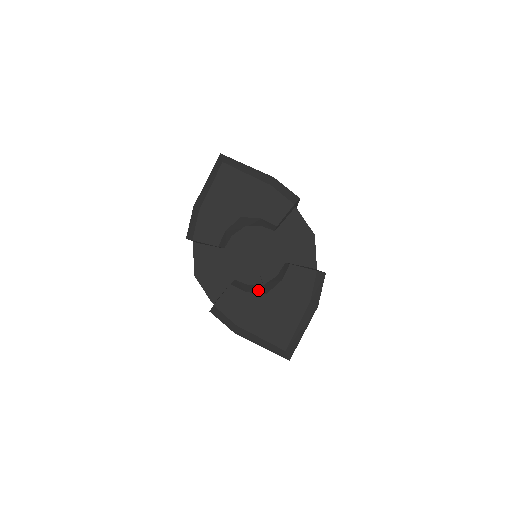
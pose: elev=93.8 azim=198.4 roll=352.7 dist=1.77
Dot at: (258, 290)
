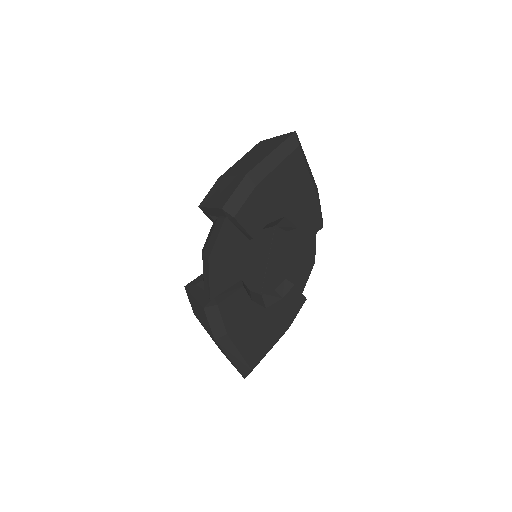
Dot at: (260, 301)
